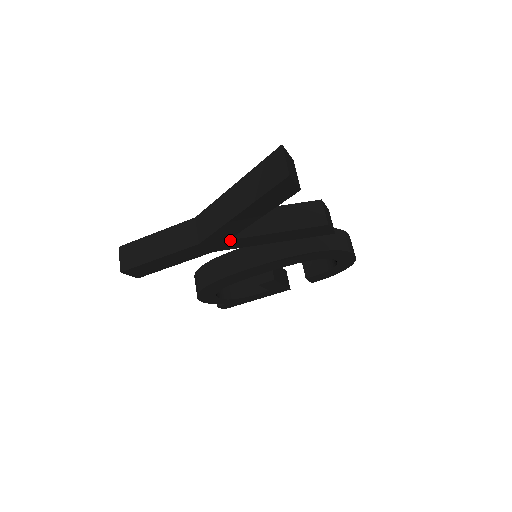
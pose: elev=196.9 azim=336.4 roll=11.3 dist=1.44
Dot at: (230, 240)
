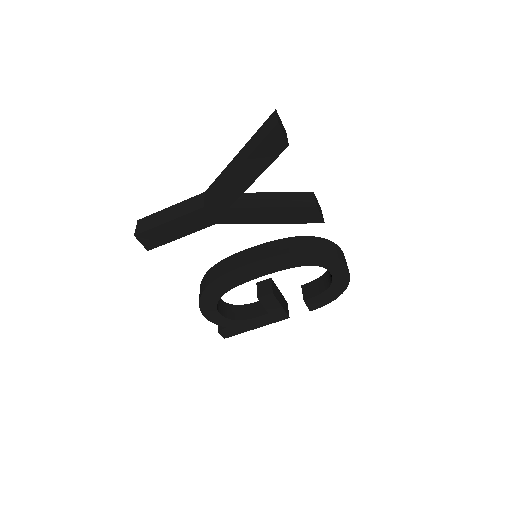
Dot at: (231, 208)
